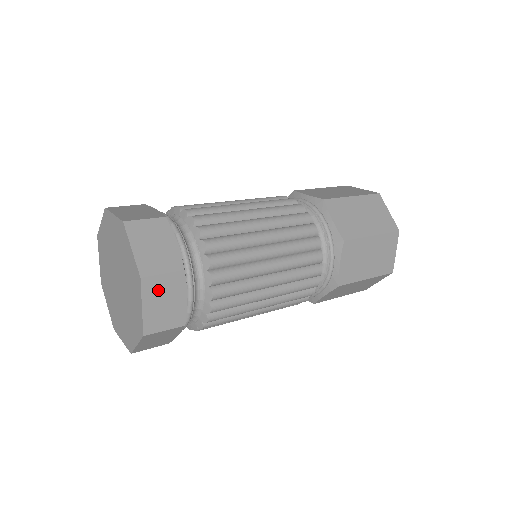
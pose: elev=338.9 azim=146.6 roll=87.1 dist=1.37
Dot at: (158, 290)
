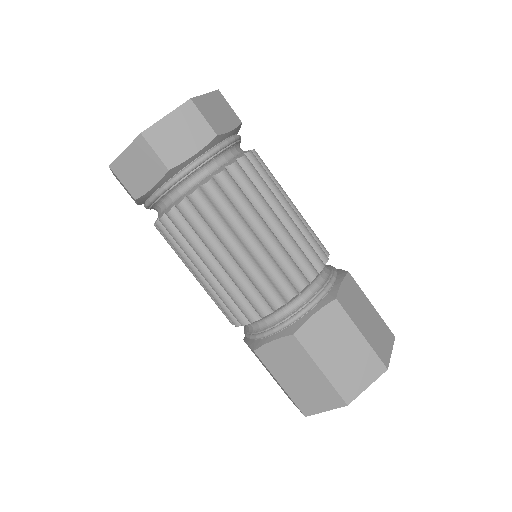
Dot at: (143, 156)
